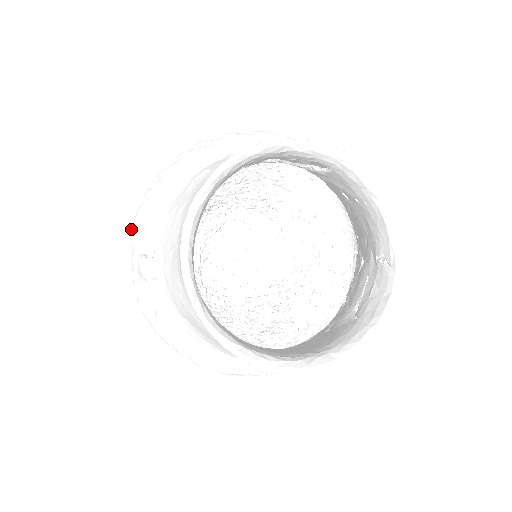
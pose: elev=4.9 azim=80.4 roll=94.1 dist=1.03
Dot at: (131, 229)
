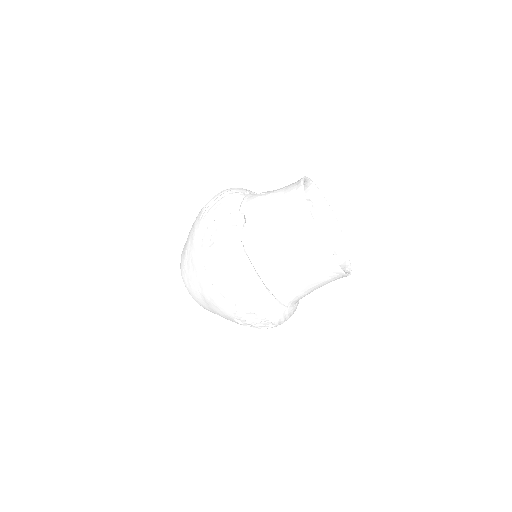
Dot at: (212, 207)
